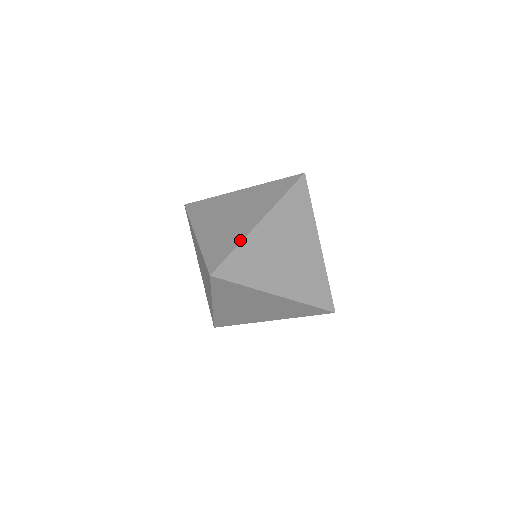
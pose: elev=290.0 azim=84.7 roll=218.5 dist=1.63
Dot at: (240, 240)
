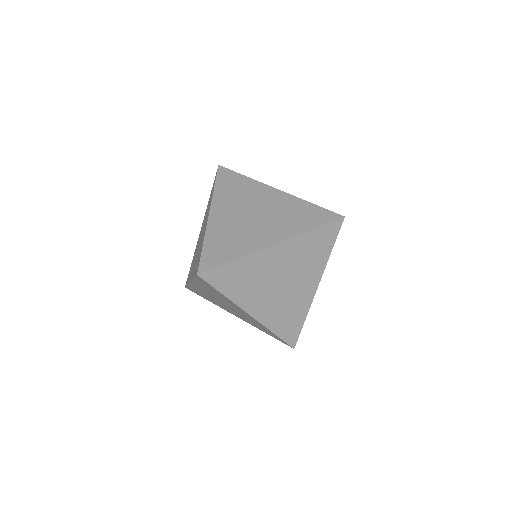
Dot at: (204, 237)
